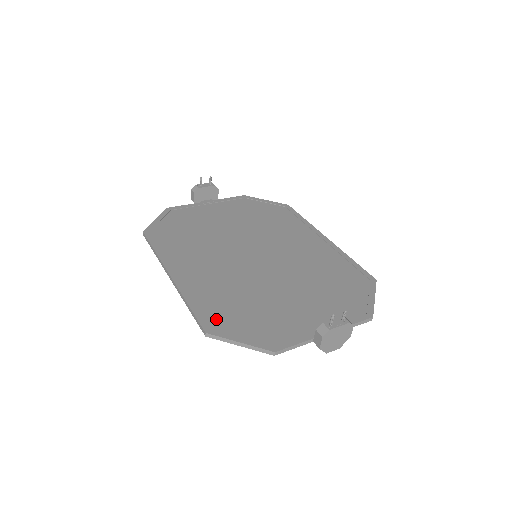
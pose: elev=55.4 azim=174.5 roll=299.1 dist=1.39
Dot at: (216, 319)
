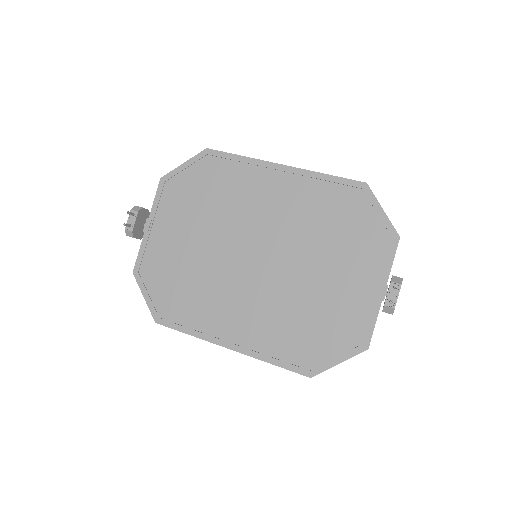
Dot at: (303, 358)
